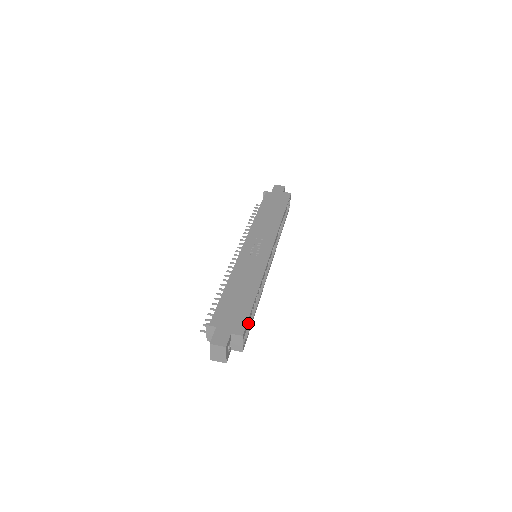
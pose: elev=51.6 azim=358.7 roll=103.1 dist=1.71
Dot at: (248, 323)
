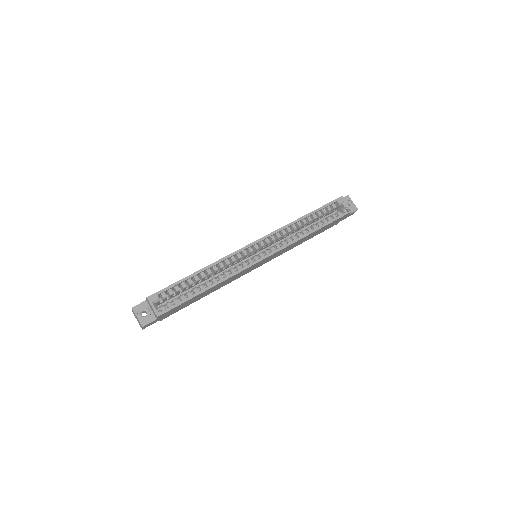
Dot at: (184, 298)
